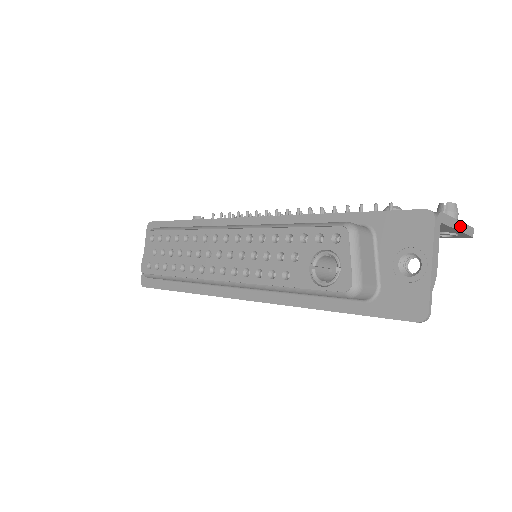
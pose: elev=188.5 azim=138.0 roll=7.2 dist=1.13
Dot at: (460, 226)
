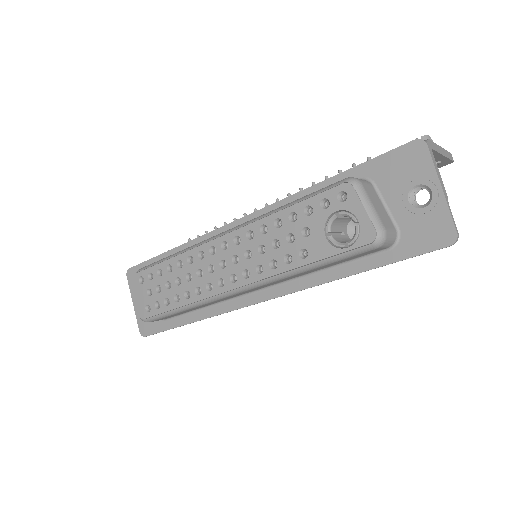
Dot at: (443, 152)
